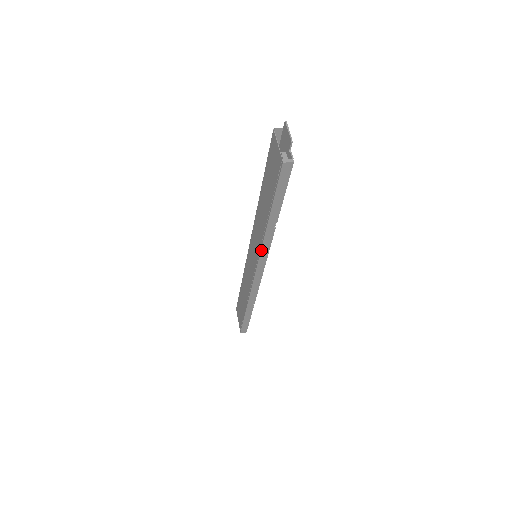
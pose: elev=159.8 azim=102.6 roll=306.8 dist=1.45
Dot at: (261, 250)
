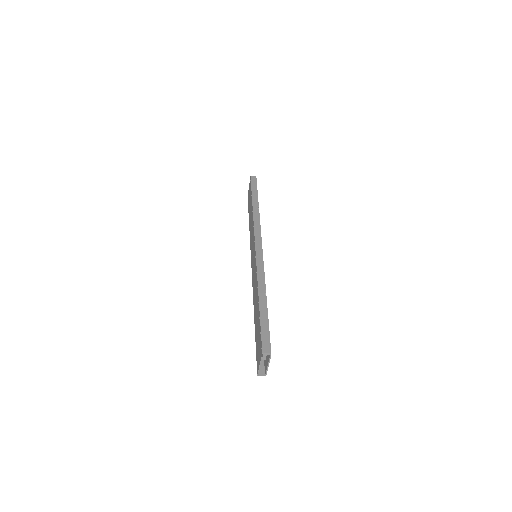
Dot at: (254, 225)
